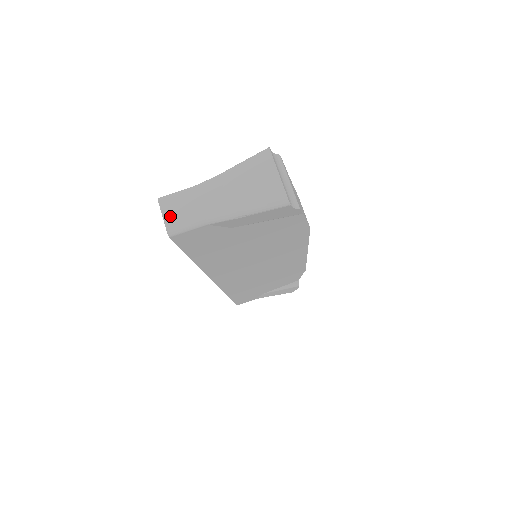
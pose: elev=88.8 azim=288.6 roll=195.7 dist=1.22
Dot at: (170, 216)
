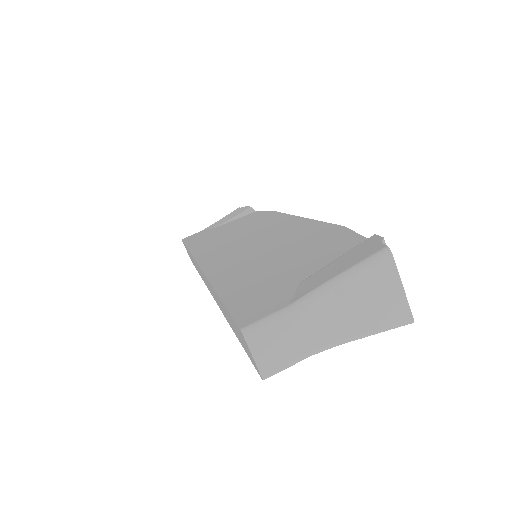
Dot at: (264, 356)
